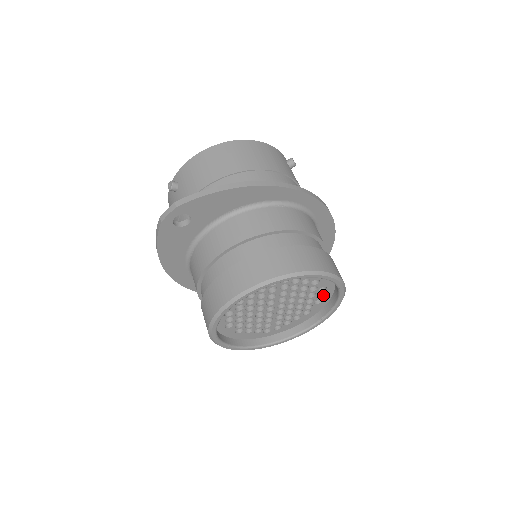
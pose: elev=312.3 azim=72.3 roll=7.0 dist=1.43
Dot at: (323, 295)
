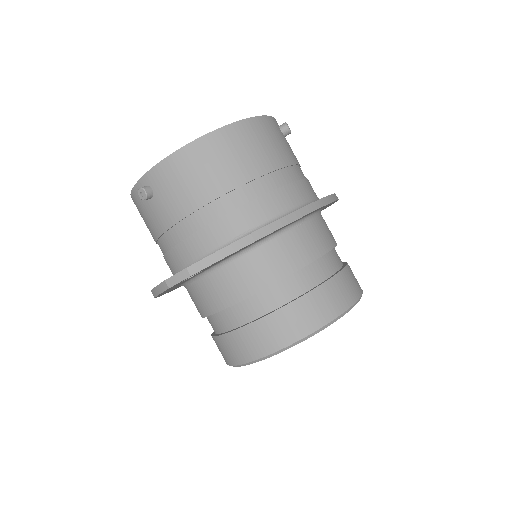
Dot at: occluded
